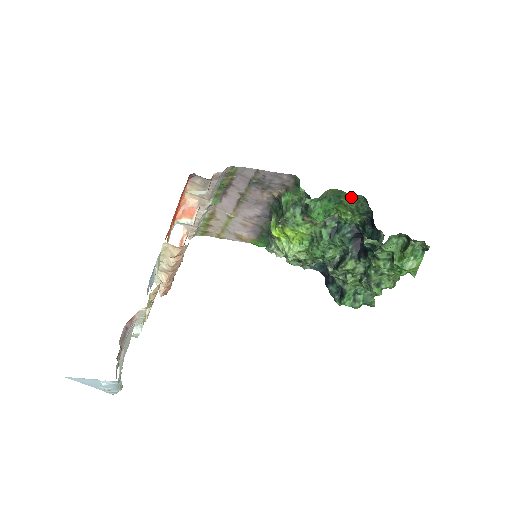
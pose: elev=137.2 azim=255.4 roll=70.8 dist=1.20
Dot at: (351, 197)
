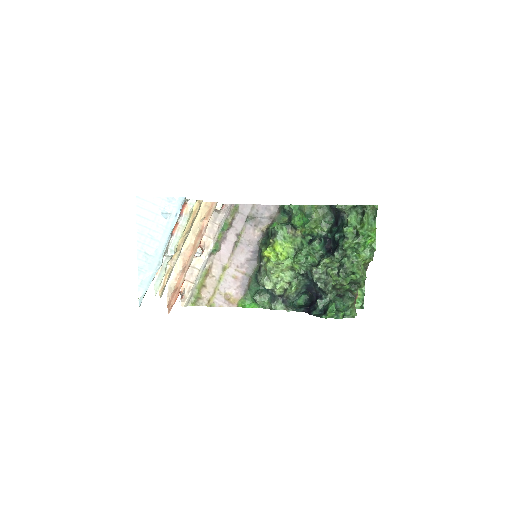
Dot at: (318, 209)
